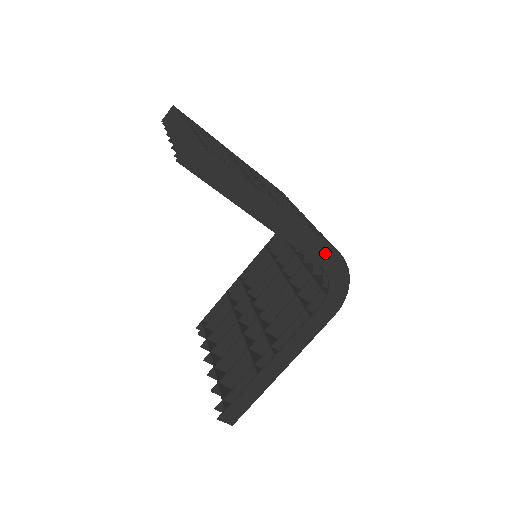
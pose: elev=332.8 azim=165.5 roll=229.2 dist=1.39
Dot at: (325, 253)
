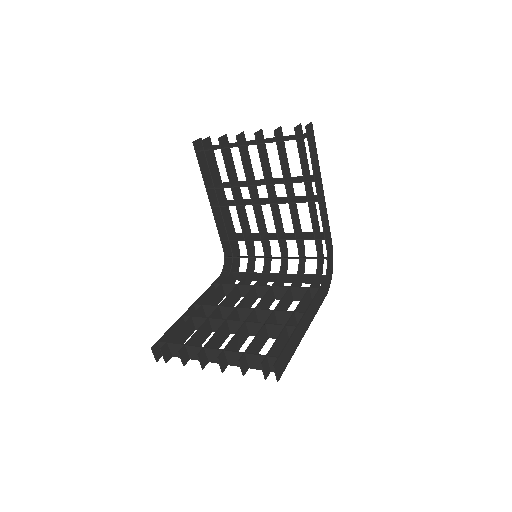
Dot at: (329, 242)
